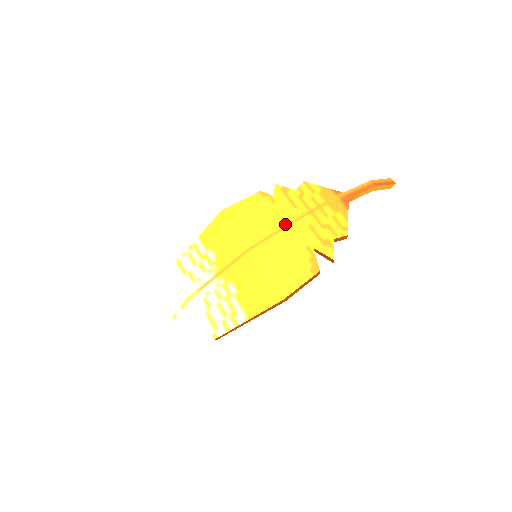
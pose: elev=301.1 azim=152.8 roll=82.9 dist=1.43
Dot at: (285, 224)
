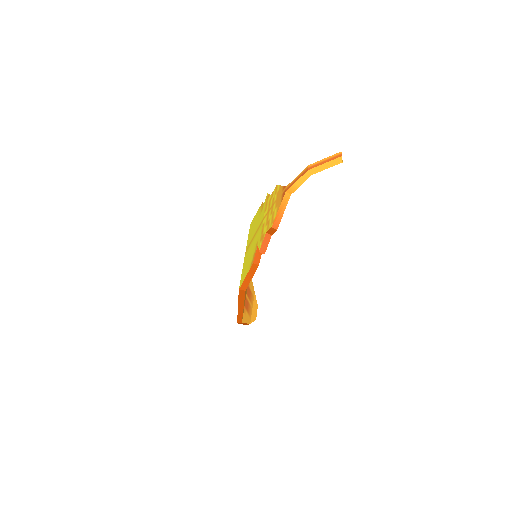
Dot at: (258, 227)
